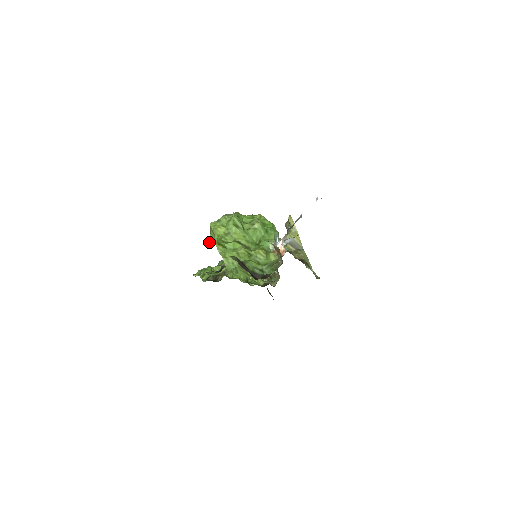
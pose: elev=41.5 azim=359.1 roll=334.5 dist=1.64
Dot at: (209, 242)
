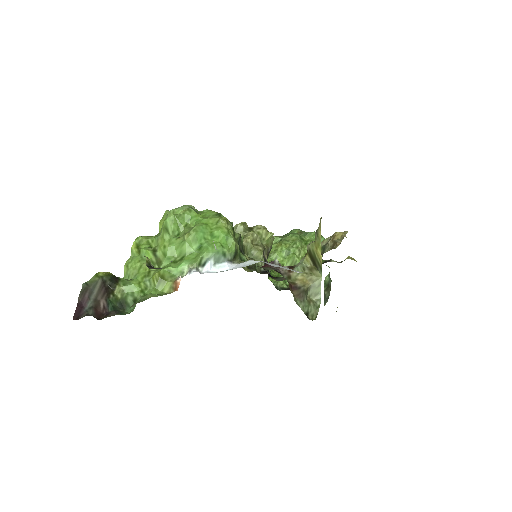
Dot at: occluded
